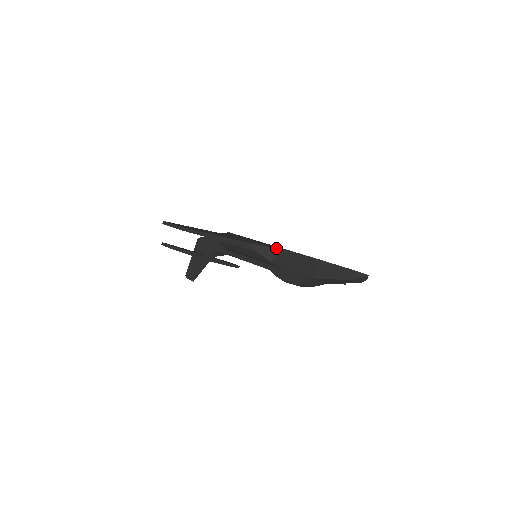
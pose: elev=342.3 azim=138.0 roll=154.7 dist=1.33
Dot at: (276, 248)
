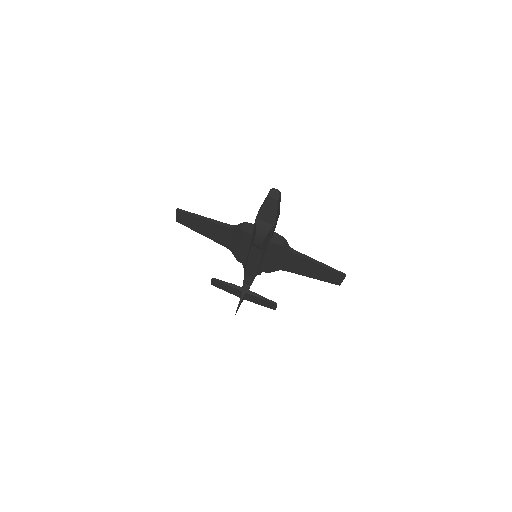
Dot at: (245, 222)
